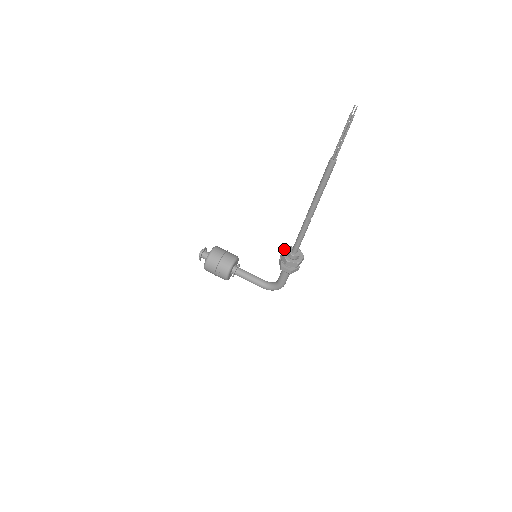
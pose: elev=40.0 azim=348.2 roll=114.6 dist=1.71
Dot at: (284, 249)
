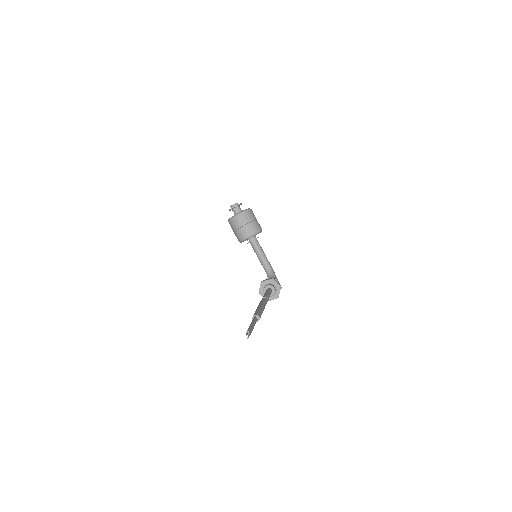
Dot at: (266, 280)
